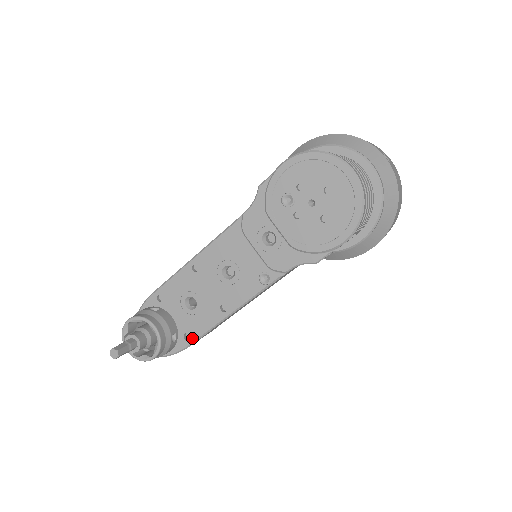
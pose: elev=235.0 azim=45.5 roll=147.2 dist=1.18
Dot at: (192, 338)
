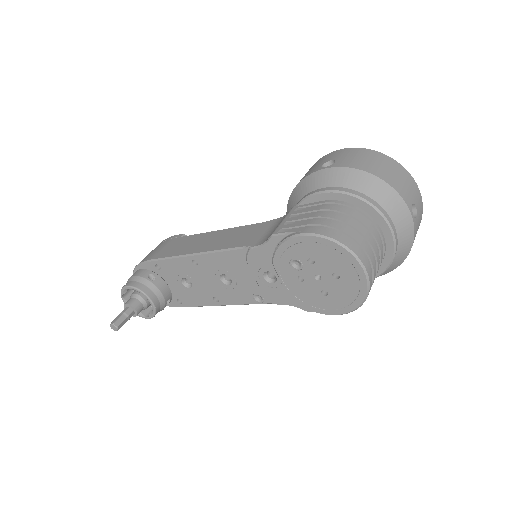
Dot at: (184, 304)
